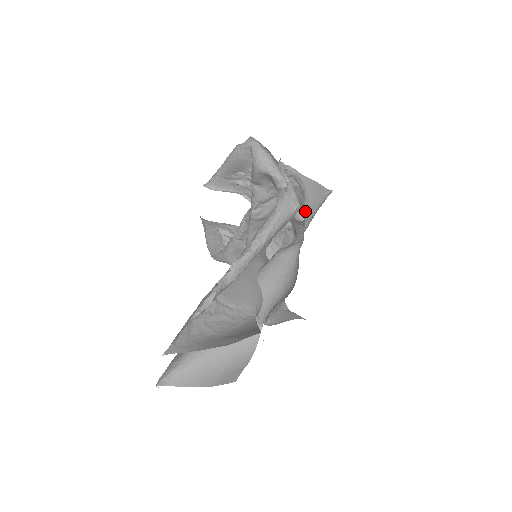
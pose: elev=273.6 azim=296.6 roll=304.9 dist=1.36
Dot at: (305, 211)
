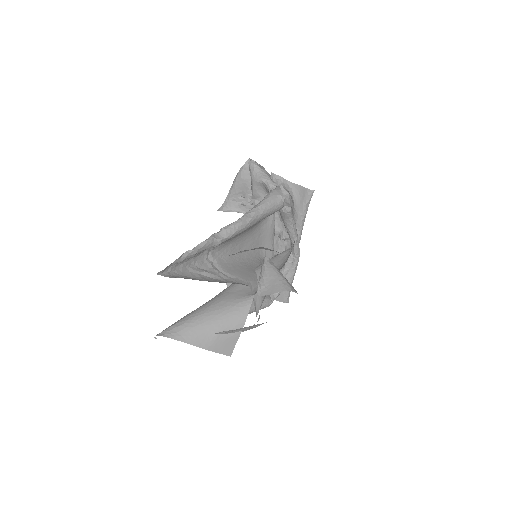
Dot at: (296, 216)
